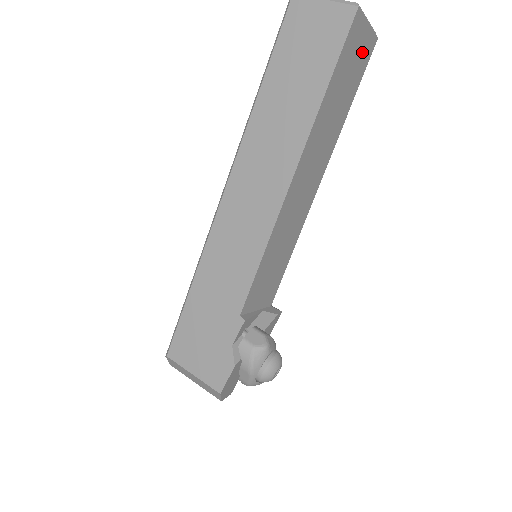
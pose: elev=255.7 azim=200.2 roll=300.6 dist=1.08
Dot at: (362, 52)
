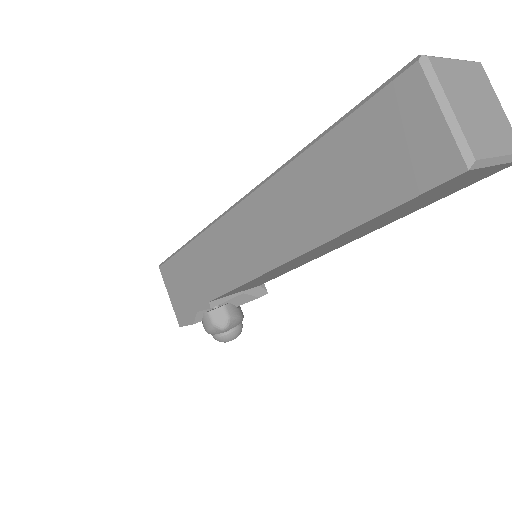
Dot at: (471, 180)
